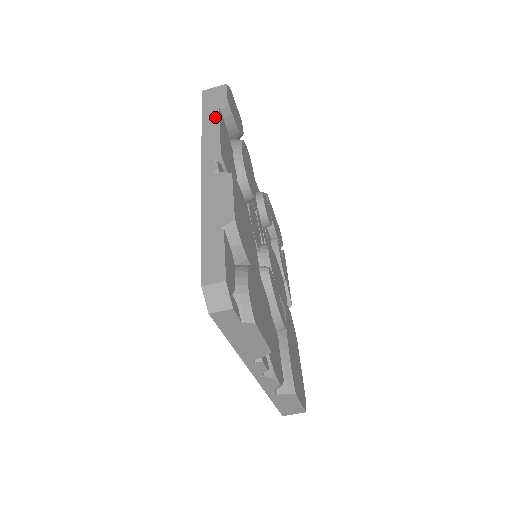
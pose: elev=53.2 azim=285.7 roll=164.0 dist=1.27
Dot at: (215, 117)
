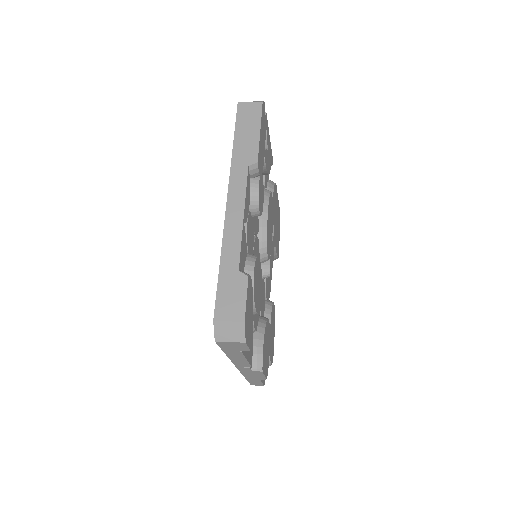
Dot at: (240, 356)
